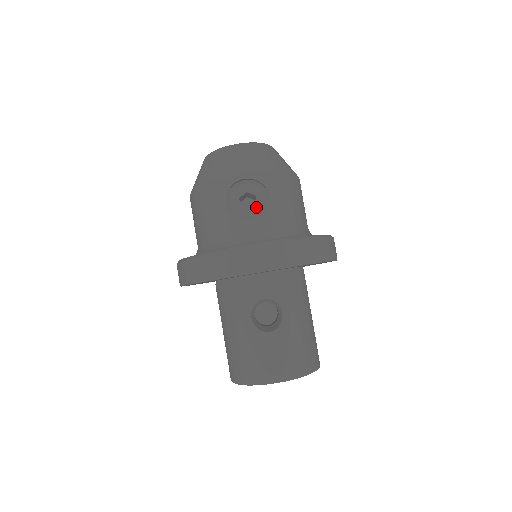
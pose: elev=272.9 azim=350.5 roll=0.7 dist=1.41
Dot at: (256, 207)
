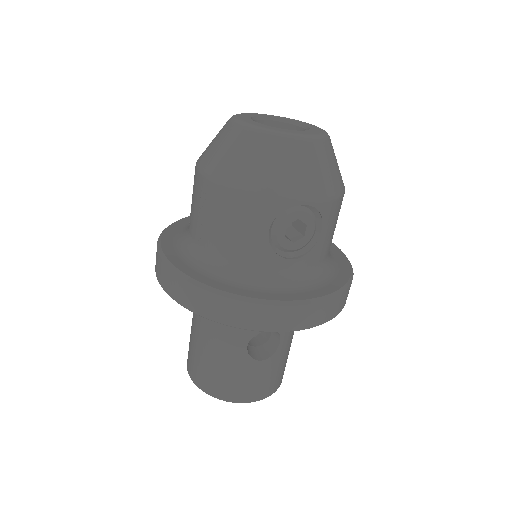
Dot at: (302, 239)
